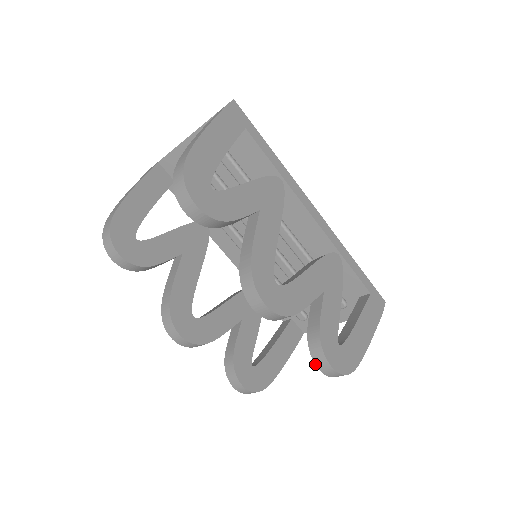
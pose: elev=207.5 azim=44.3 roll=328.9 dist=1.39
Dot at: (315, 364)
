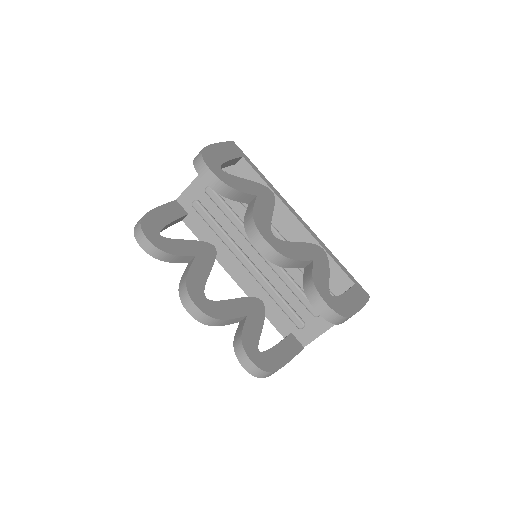
Dot at: occluded
